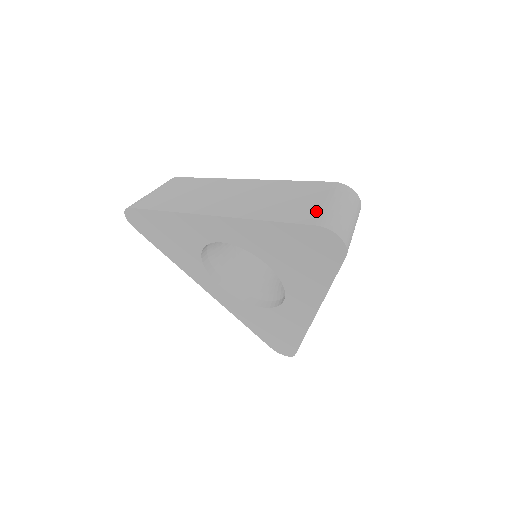
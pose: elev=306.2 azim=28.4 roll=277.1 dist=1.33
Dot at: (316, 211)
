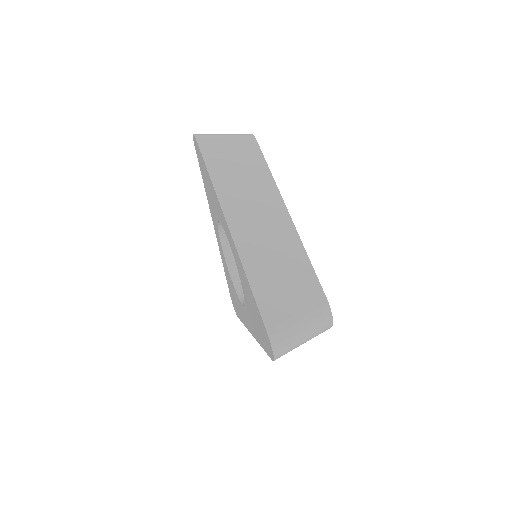
Dot at: (283, 317)
